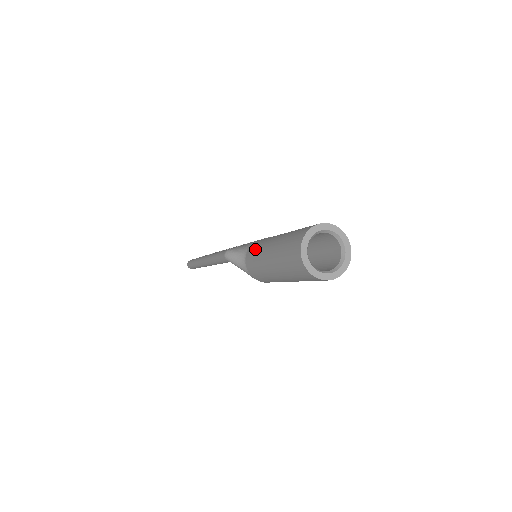
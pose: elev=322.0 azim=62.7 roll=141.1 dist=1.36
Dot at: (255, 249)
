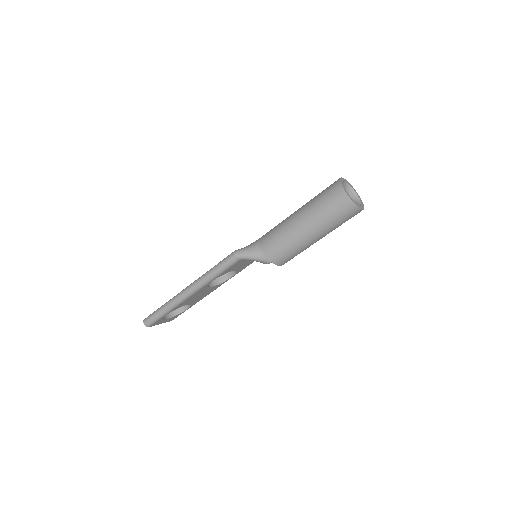
Dot at: (273, 231)
